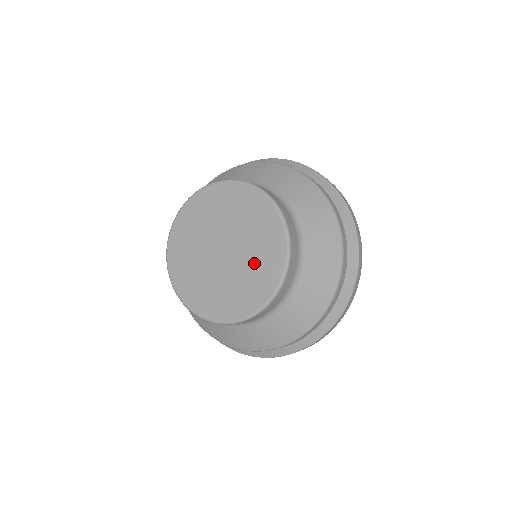
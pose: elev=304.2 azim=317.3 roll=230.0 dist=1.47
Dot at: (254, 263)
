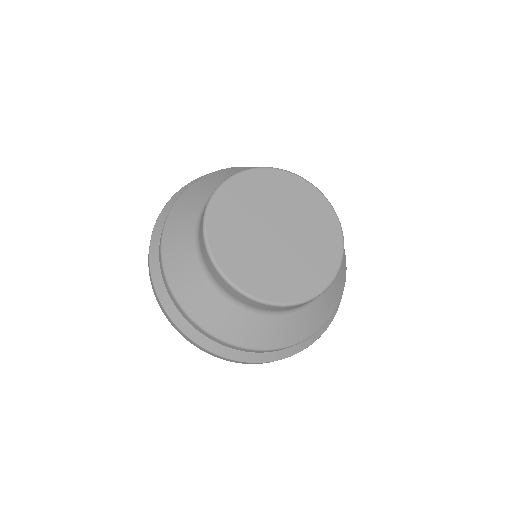
Dot at: (301, 264)
